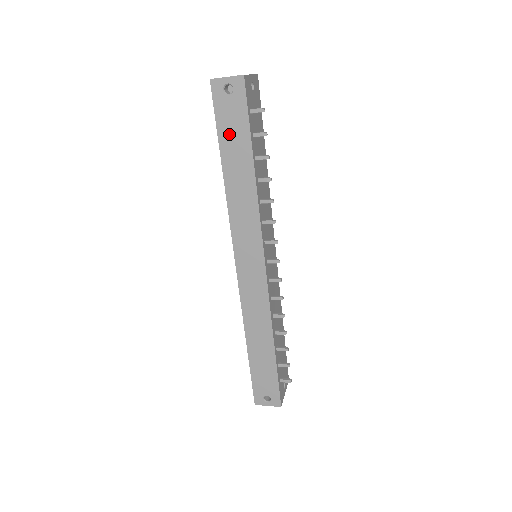
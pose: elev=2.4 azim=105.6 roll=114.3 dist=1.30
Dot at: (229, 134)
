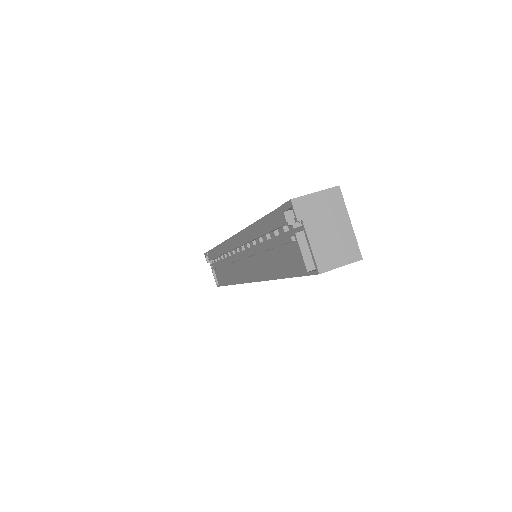
Dot at: occluded
